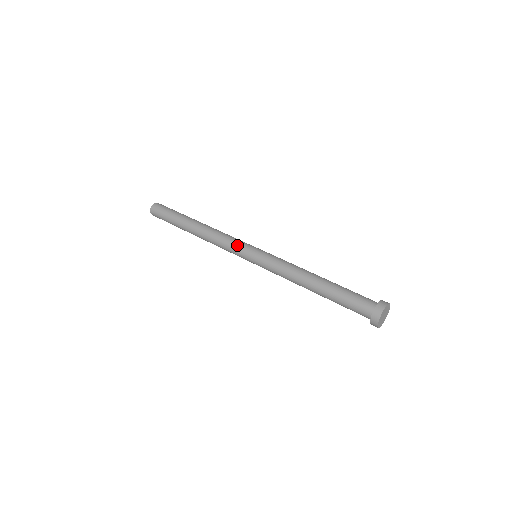
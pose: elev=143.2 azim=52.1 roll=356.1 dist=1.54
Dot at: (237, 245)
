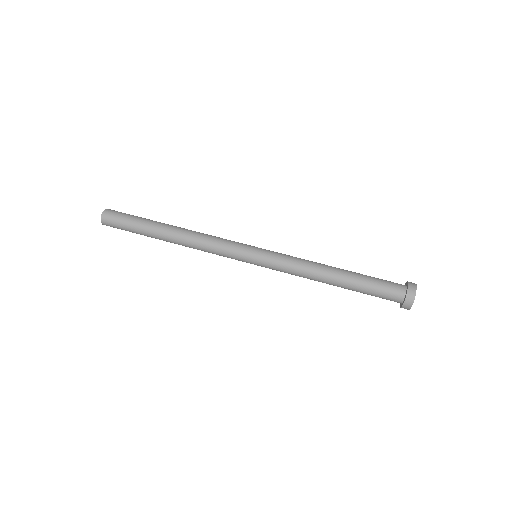
Dot at: (231, 254)
